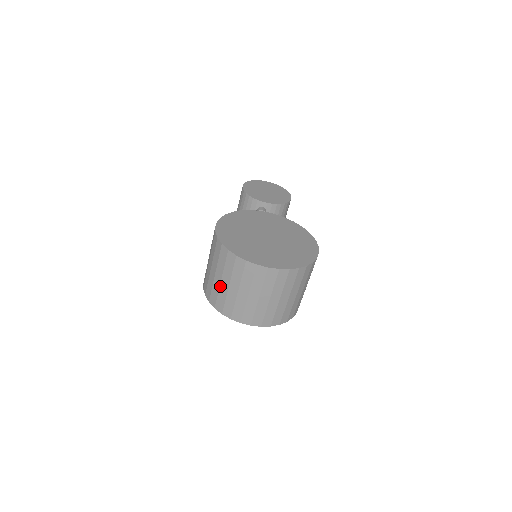
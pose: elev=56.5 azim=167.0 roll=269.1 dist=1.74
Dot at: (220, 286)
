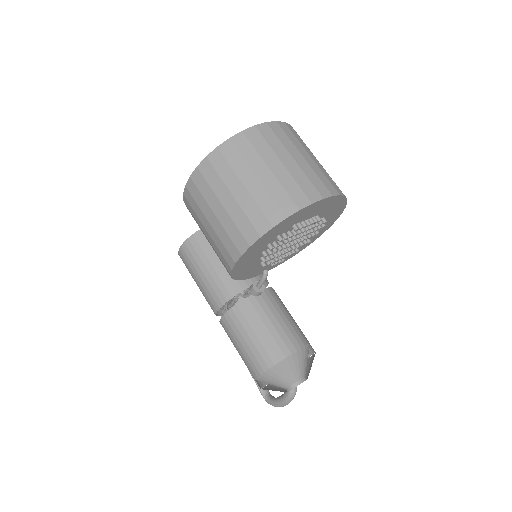
Dot at: (250, 193)
